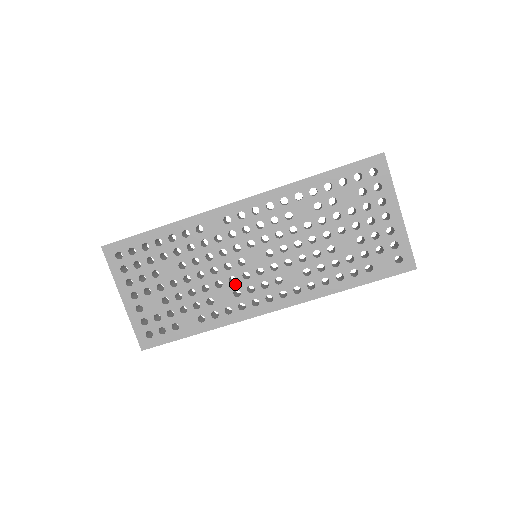
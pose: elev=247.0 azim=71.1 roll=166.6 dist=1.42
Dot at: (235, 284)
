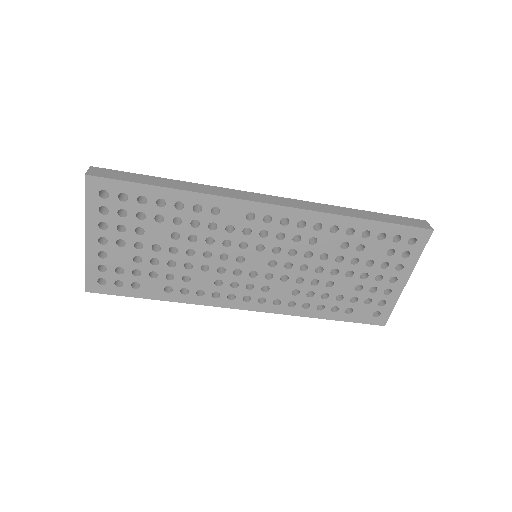
Dot at: (222, 275)
